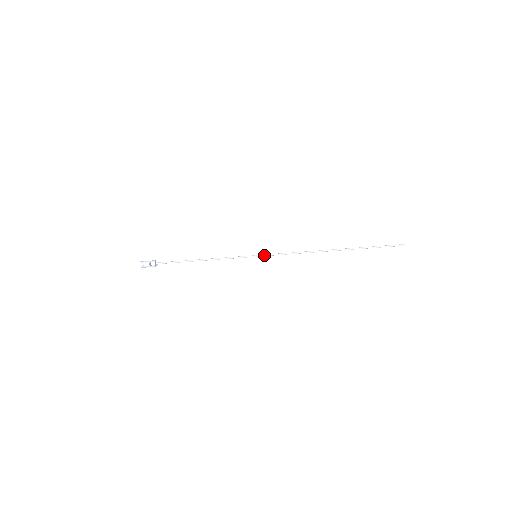
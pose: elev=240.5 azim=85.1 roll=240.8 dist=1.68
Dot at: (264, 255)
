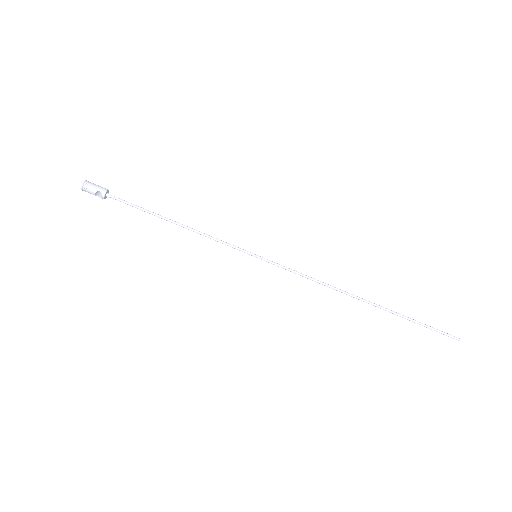
Dot at: (268, 261)
